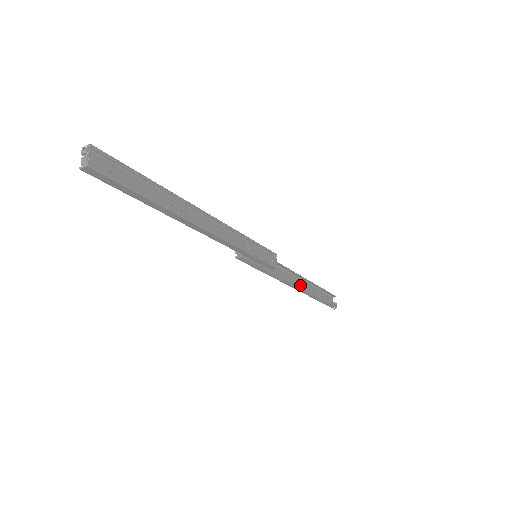
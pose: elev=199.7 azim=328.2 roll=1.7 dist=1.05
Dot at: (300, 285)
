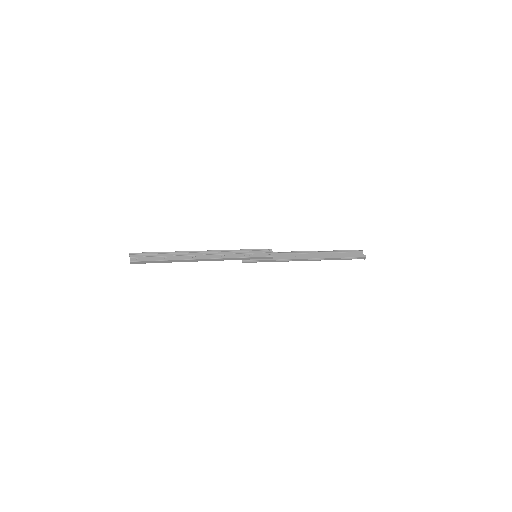
Dot at: (310, 257)
